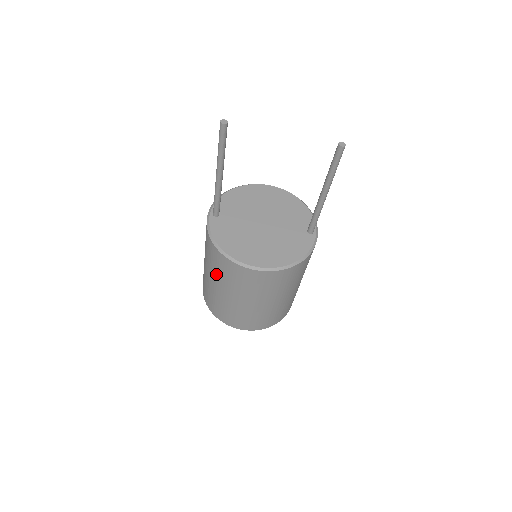
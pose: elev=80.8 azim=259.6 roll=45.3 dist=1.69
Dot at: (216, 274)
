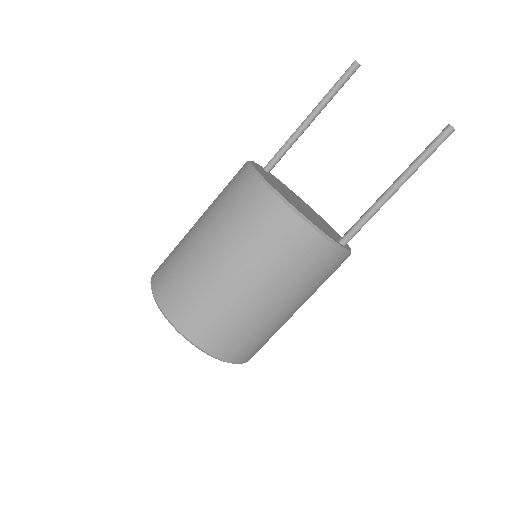
Dot at: (214, 203)
